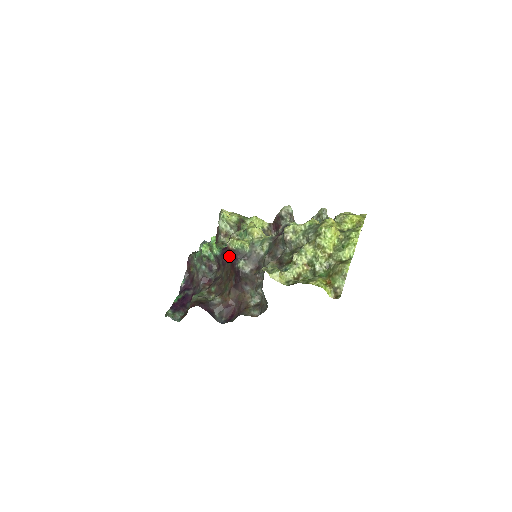
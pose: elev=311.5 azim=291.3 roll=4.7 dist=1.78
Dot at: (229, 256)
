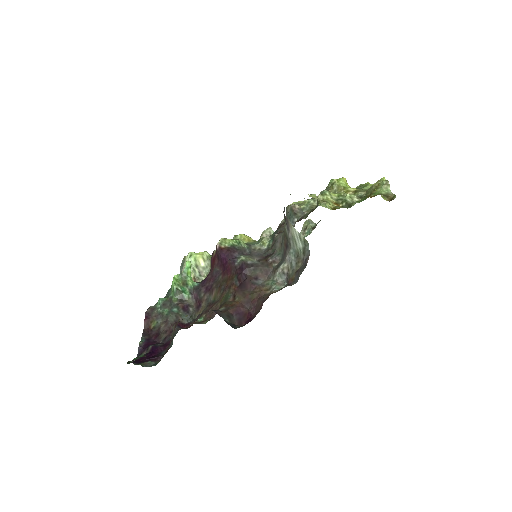
Dot at: (217, 271)
